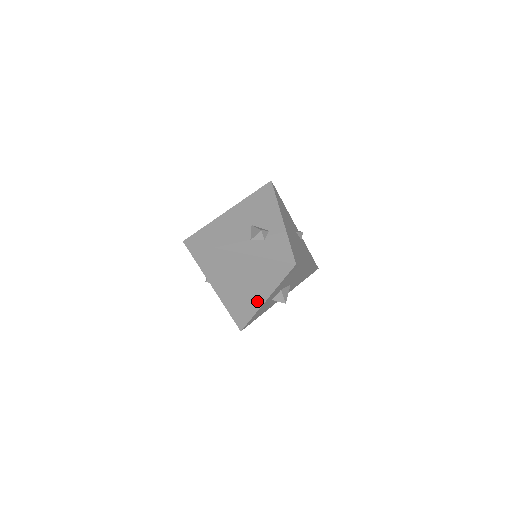
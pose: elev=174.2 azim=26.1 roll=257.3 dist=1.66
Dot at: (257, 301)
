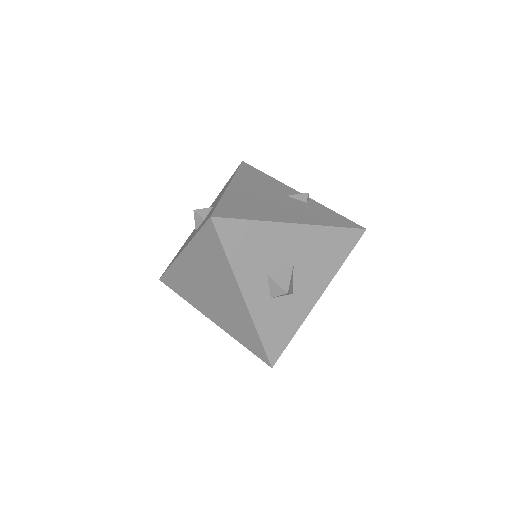
Dot at: (241, 307)
